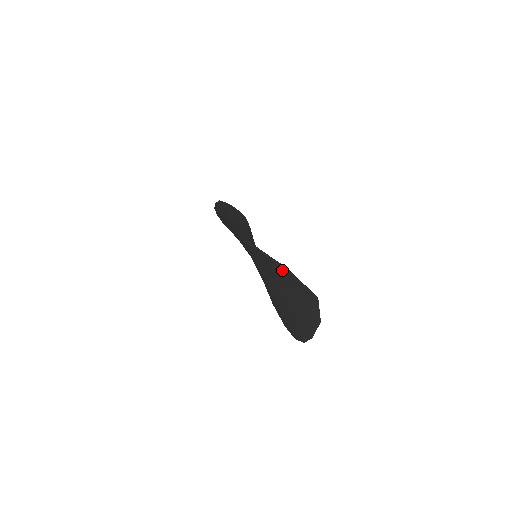
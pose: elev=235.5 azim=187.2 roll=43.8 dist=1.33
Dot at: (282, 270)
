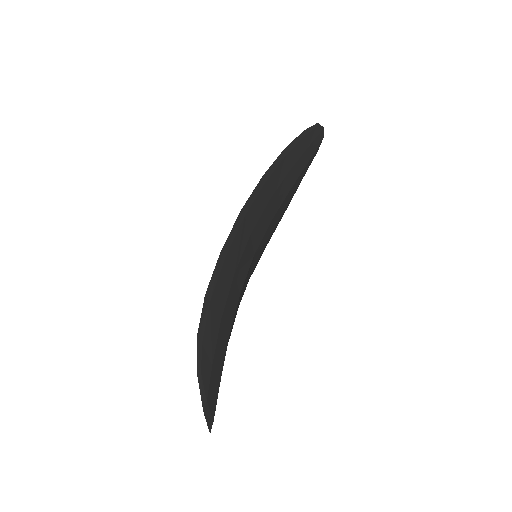
Dot at: (206, 389)
